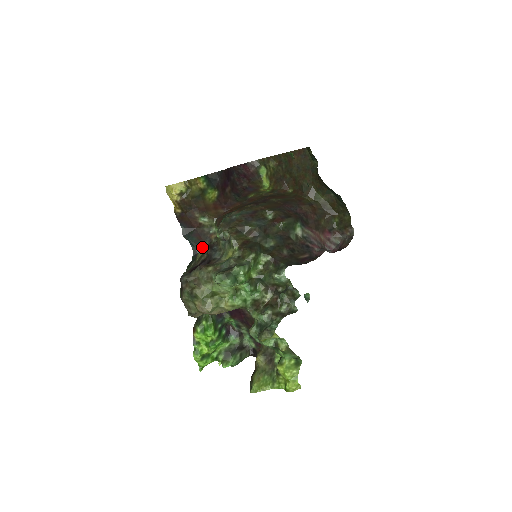
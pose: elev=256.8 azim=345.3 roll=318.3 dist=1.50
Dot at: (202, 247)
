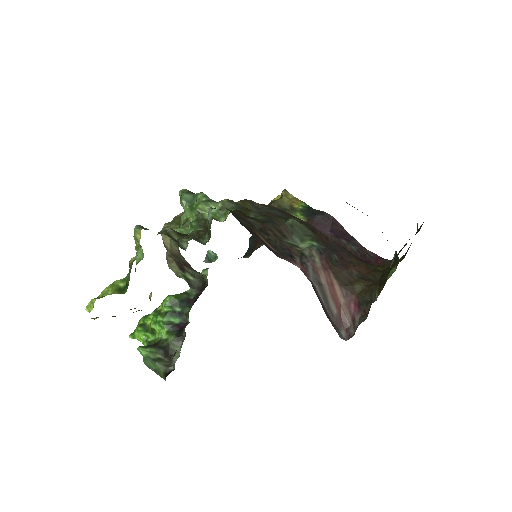
Dot at: (250, 255)
